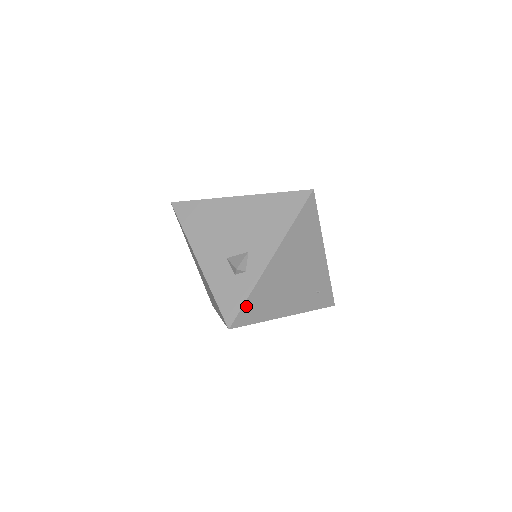
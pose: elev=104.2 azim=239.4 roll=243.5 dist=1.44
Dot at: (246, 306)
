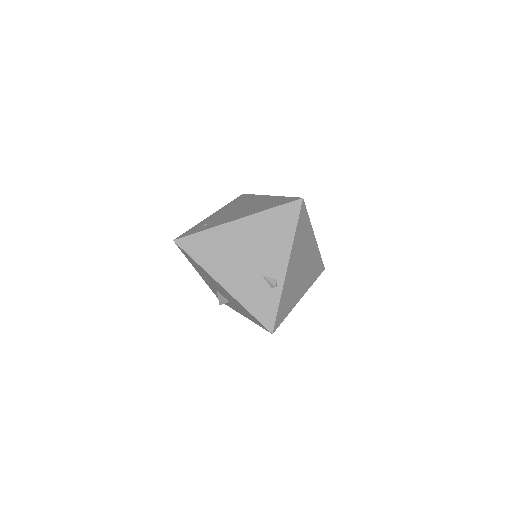
Dot at: occluded
